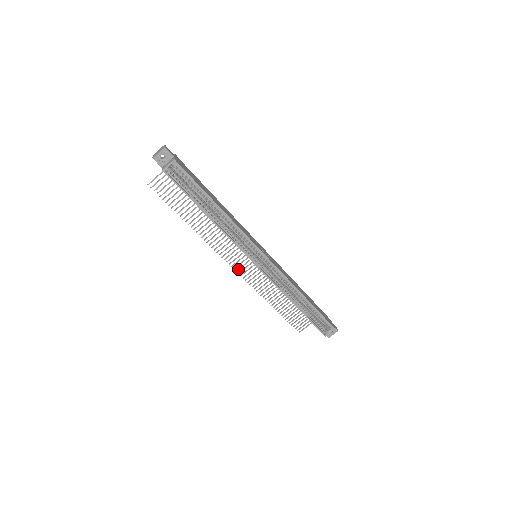
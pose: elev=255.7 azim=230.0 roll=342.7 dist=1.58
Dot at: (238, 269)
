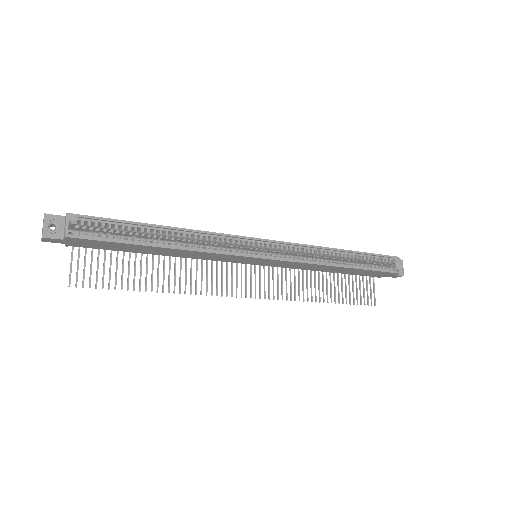
Dot at: (255, 294)
